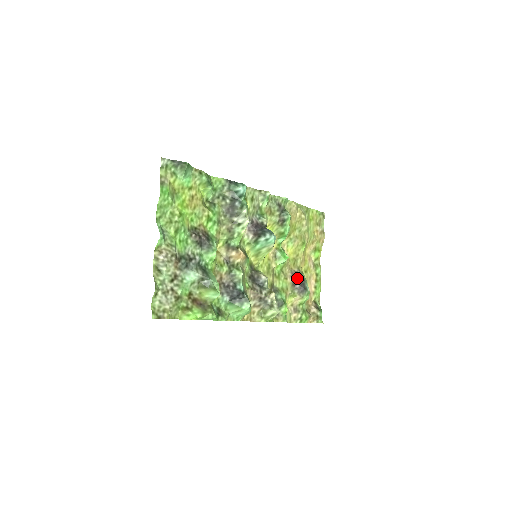
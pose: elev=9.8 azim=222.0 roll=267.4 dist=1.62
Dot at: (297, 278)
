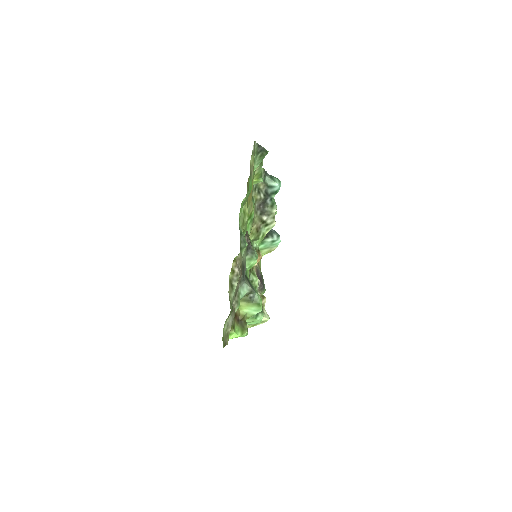
Dot at: (258, 274)
